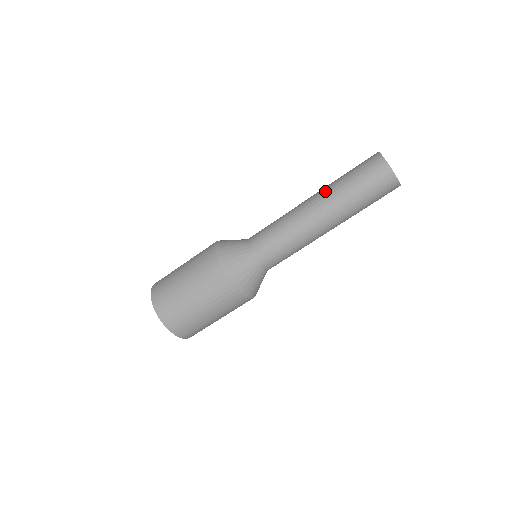
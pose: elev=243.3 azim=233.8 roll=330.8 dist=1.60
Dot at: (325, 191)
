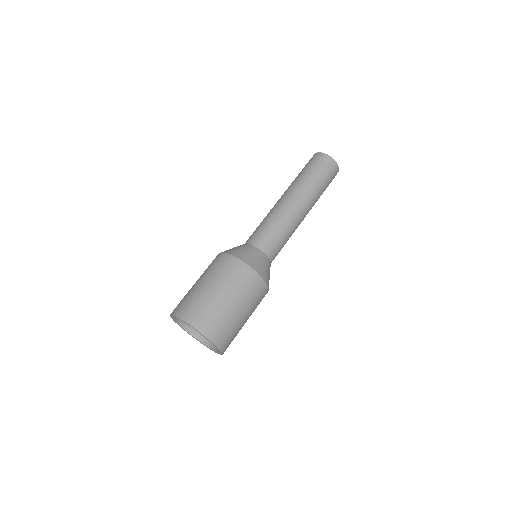
Dot at: (288, 187)
